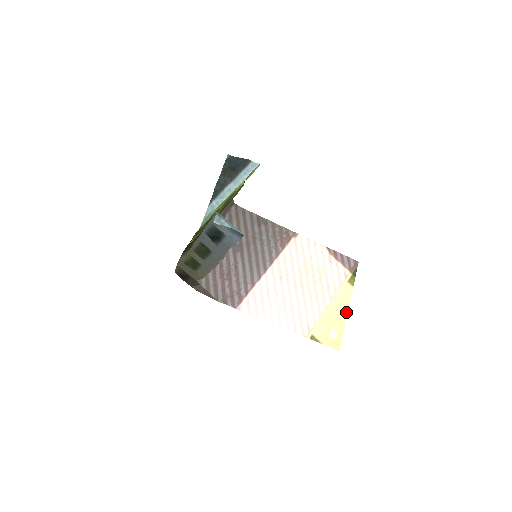
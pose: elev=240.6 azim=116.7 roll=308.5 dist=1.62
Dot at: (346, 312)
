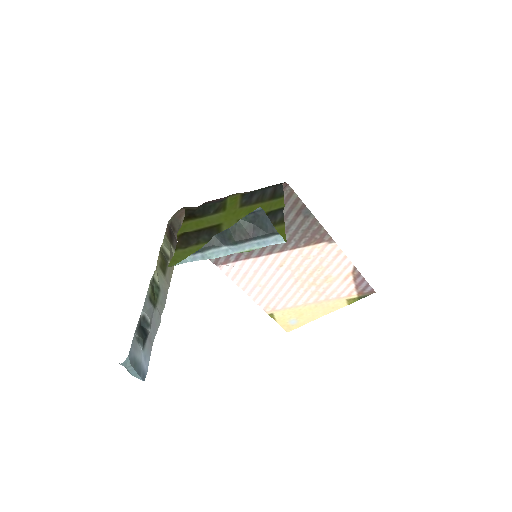
Dot at: (321, 316)
